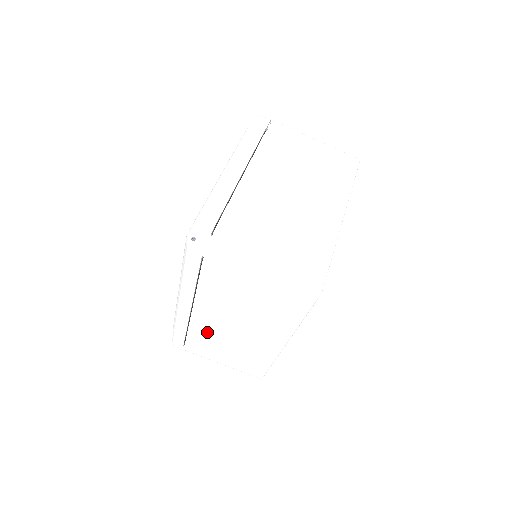
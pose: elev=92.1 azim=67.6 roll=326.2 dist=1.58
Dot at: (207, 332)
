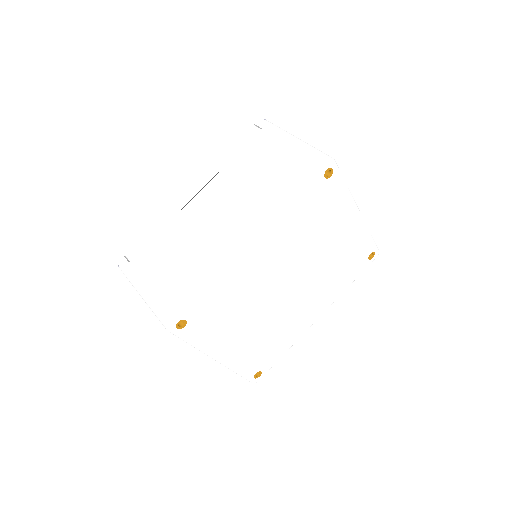
Dot at: (181, 228)
